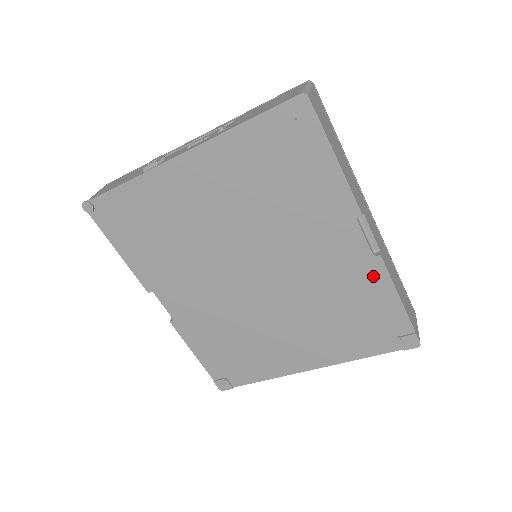
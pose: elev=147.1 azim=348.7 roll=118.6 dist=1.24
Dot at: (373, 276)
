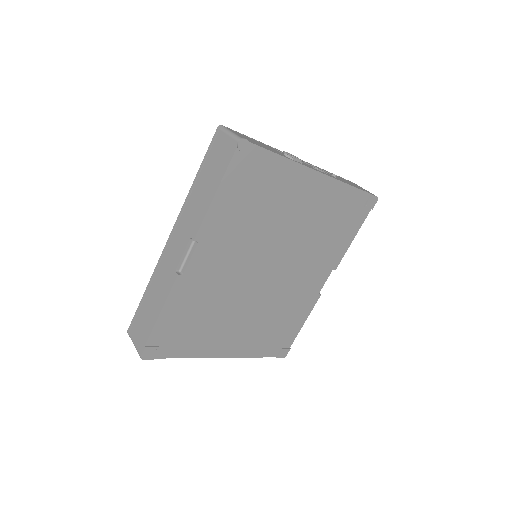
Dot at: (308, 305)
